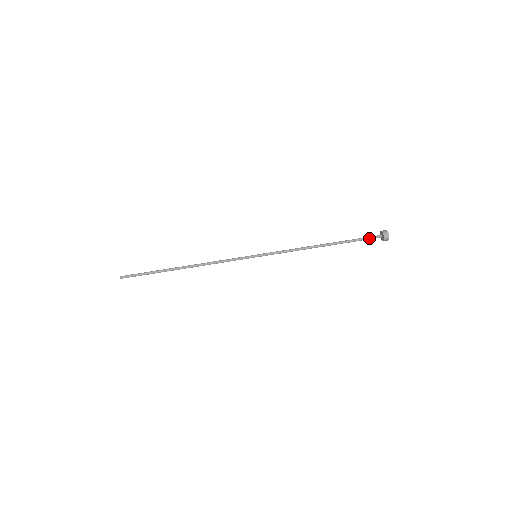
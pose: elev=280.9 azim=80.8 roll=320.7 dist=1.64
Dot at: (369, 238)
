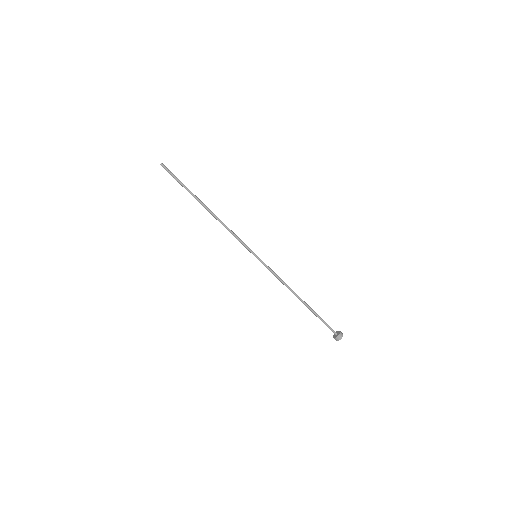
Dot at: (329, 327)
